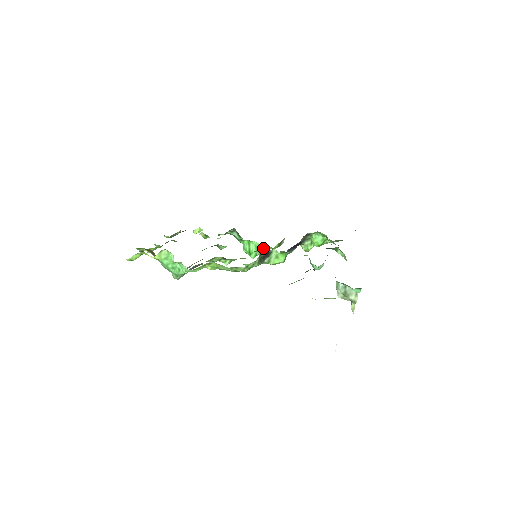
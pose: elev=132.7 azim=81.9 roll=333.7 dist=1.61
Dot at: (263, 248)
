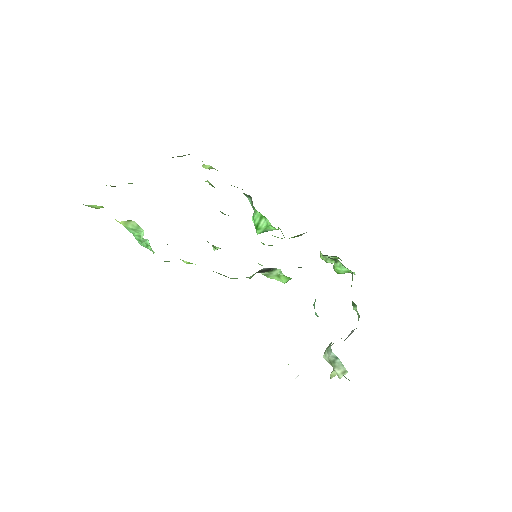
Dot at: (275, 229)
